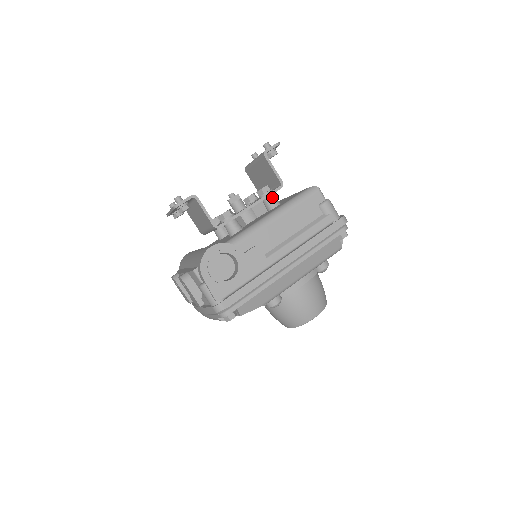
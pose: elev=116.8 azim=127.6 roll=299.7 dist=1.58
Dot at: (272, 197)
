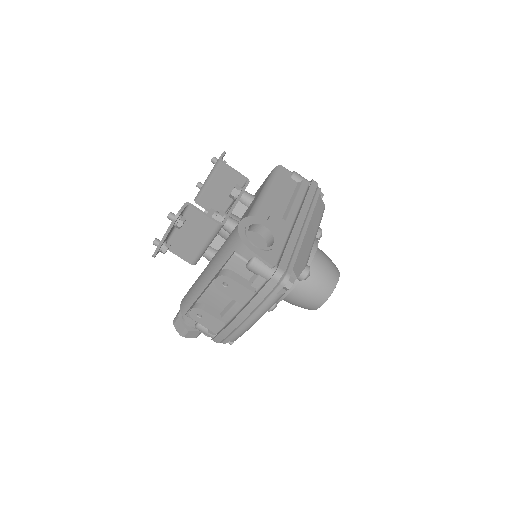
Dot at: (246, 192)
